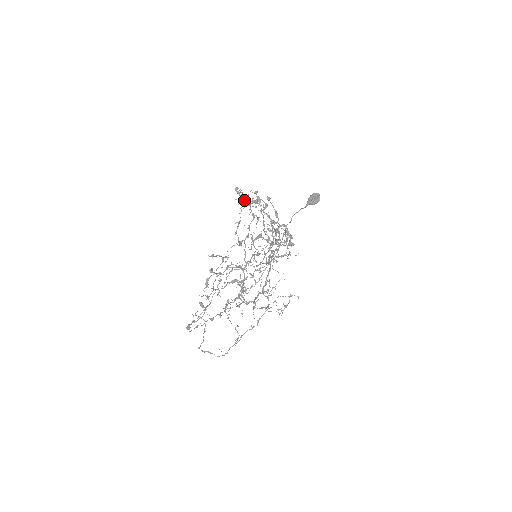
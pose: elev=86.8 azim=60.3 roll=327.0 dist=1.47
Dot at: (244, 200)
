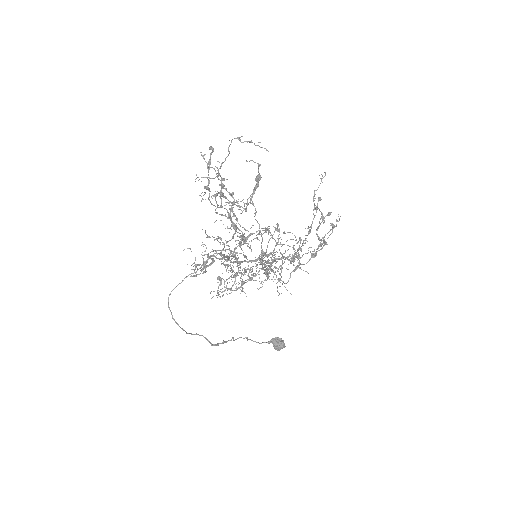
Dot at: (315, 190)
